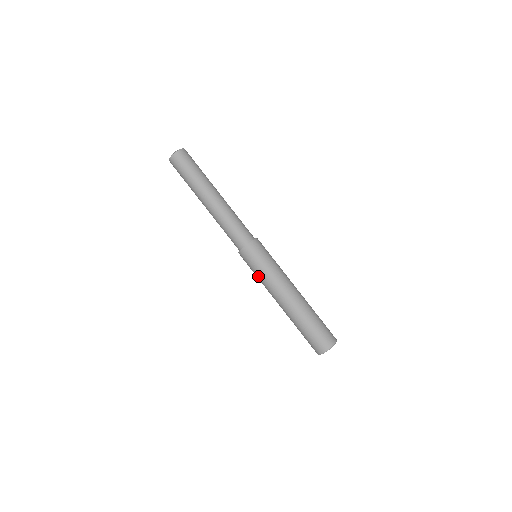
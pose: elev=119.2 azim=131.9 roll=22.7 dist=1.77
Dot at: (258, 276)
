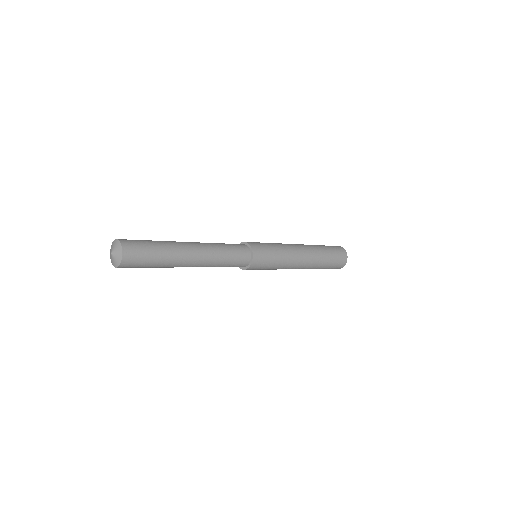
Dot at: (272, 269)
